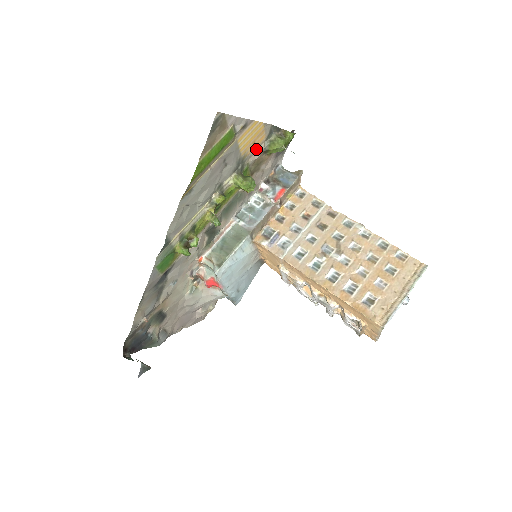
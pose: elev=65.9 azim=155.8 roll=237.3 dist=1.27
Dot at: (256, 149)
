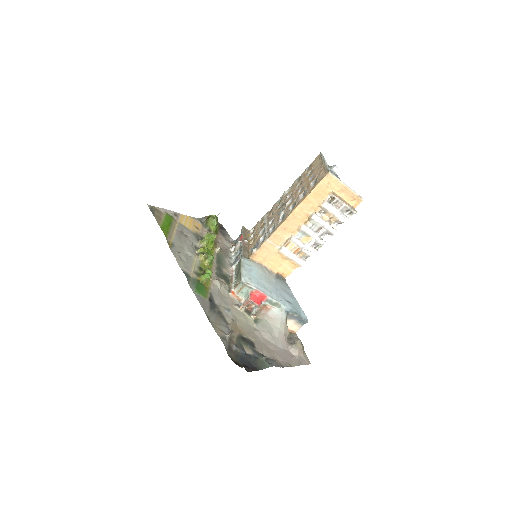
Dot at: (201, 230)
